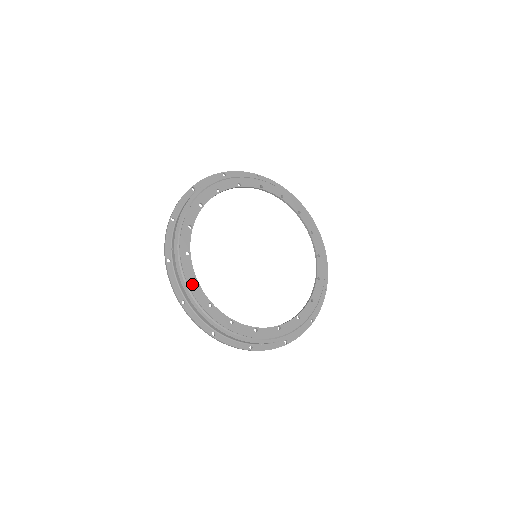
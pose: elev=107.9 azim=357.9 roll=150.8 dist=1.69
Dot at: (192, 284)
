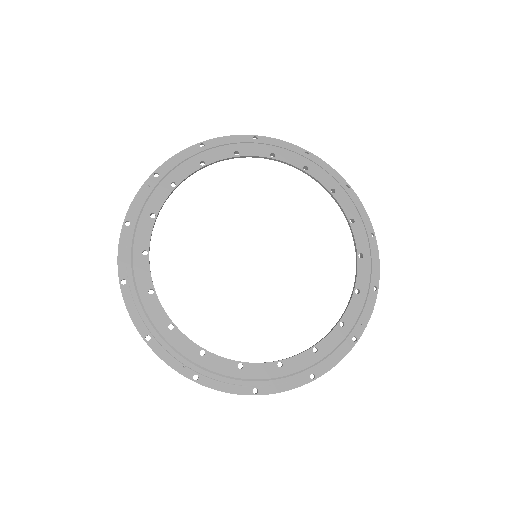
Dot at: (242, 372)
